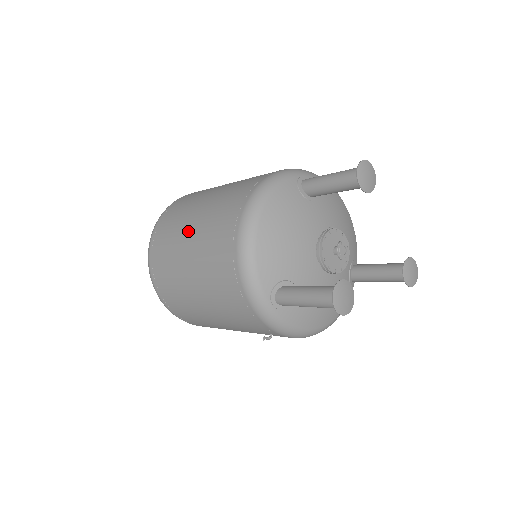
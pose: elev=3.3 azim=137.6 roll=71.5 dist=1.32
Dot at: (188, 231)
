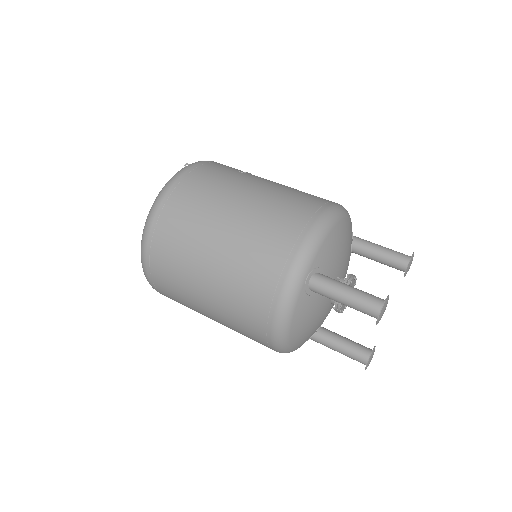
Dot at: (206, 313)
